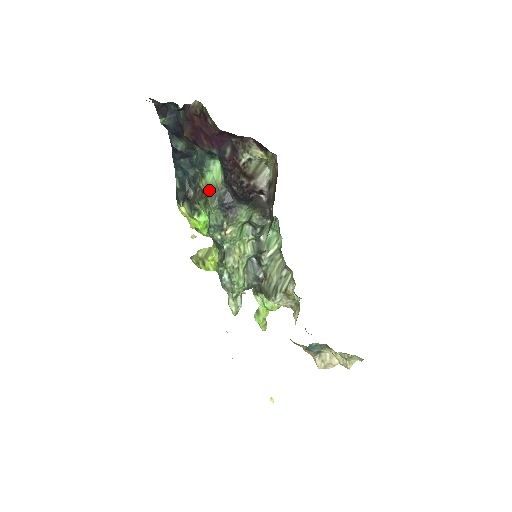
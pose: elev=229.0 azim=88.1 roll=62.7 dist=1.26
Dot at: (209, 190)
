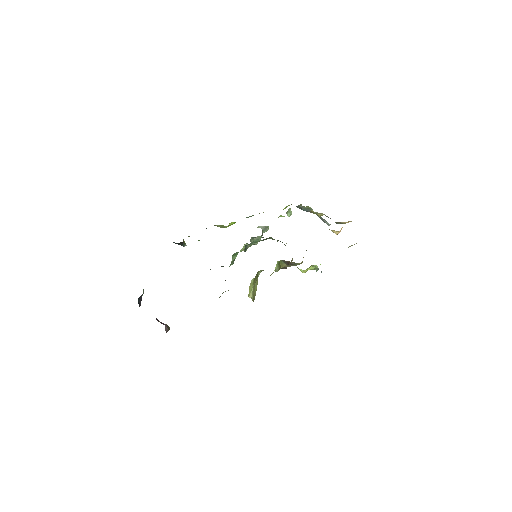
Dot at: occluded
